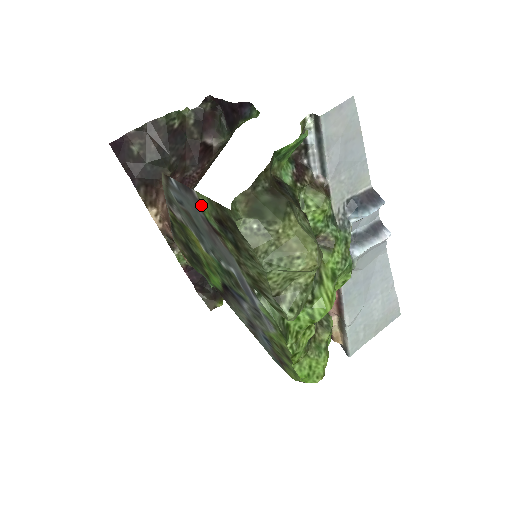
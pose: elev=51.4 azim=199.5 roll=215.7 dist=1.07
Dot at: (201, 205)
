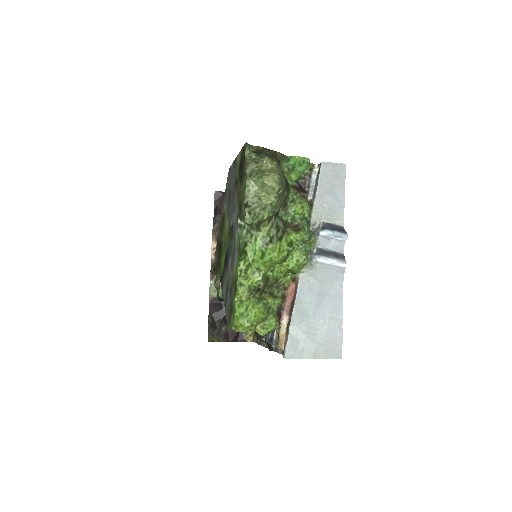
Dot at: (237, 166)
